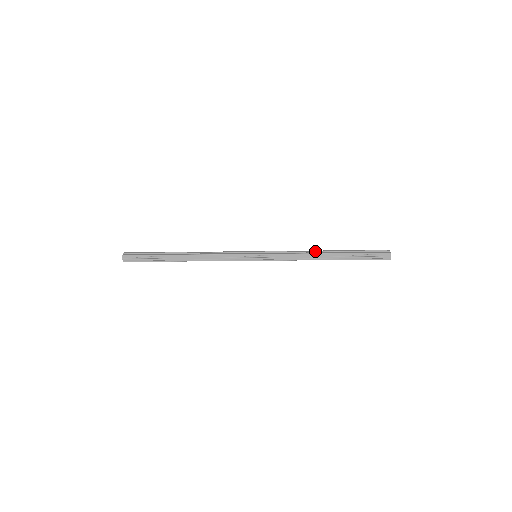
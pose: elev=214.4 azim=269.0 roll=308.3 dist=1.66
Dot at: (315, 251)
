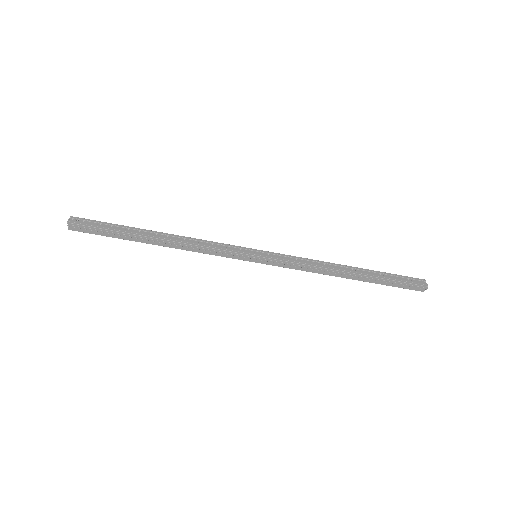
Dot at: occluded
